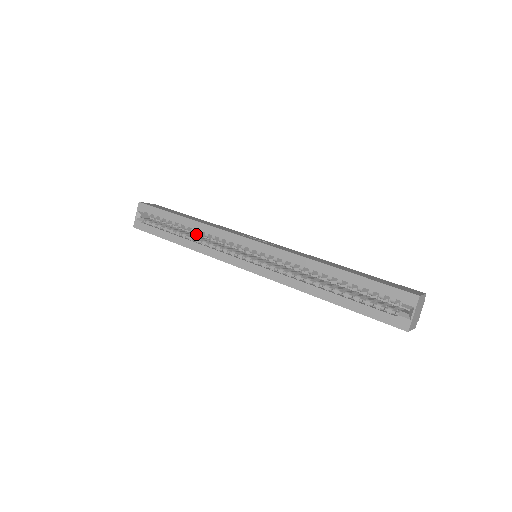
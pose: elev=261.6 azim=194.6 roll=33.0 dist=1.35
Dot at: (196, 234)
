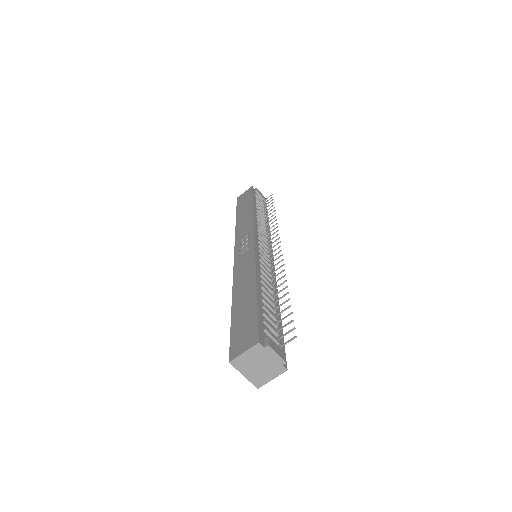
Dot at: occluded
